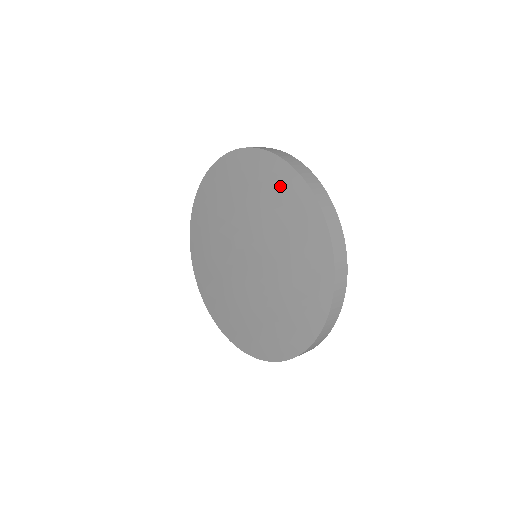
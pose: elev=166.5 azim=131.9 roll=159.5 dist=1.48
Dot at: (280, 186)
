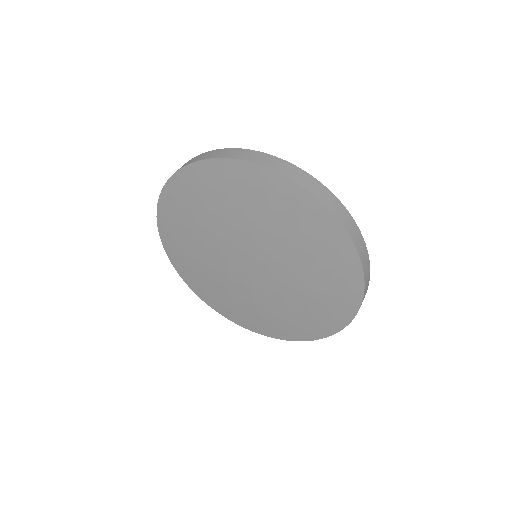
Dot at: (336, 263)
